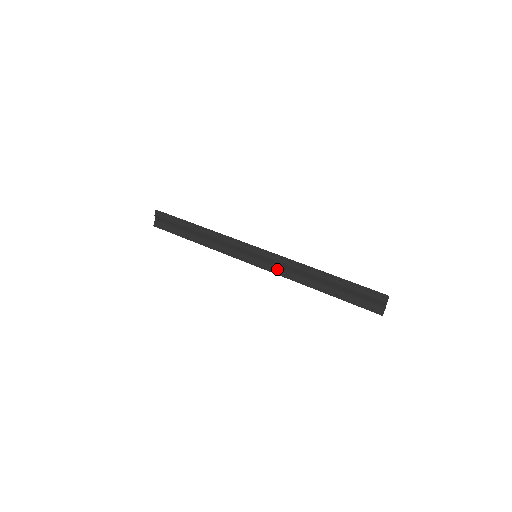
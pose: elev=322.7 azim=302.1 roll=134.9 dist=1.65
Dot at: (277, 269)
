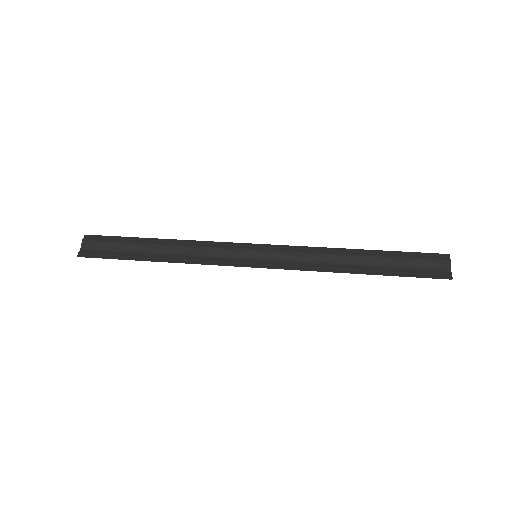
Dot at: (291, 263)
